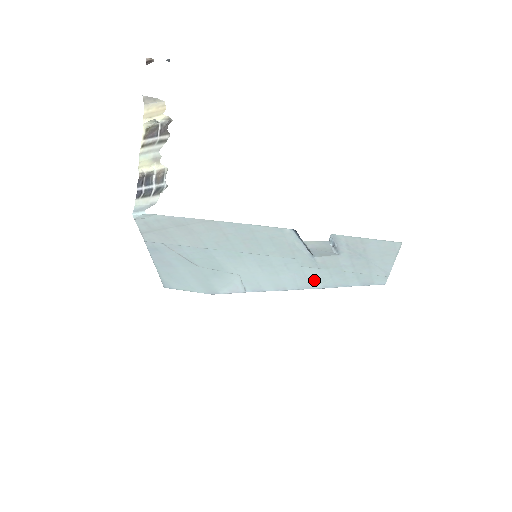
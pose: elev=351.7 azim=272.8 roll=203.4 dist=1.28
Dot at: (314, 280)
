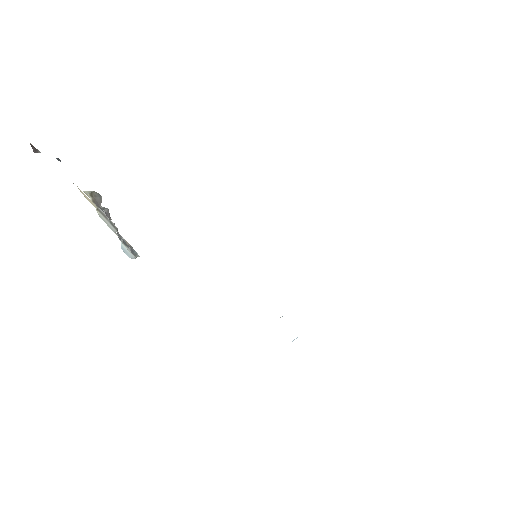
Dot at: occluded
